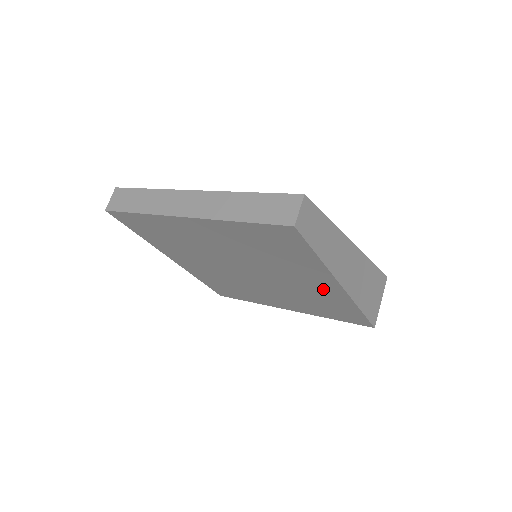
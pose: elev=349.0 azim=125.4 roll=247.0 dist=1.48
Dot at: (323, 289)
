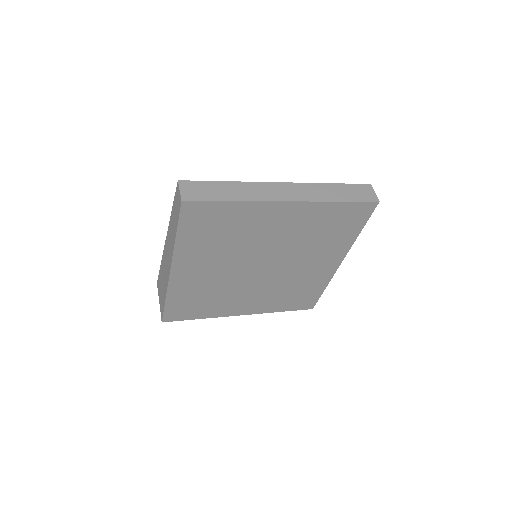
Dot at: (321, 270)
